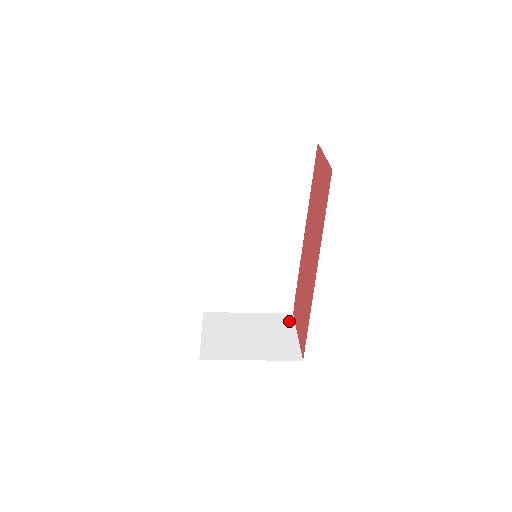
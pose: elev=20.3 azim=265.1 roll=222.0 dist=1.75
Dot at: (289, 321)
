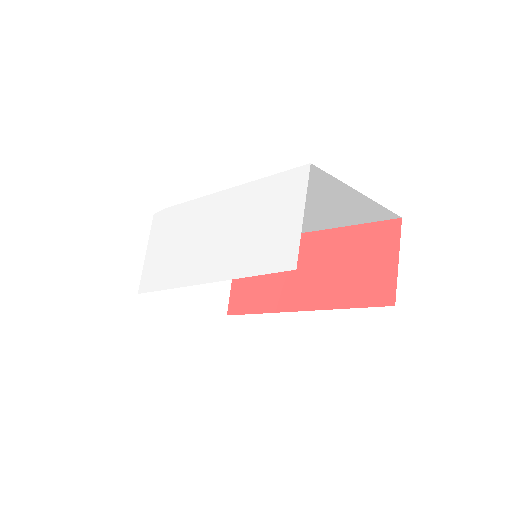
Dot at: occluded
